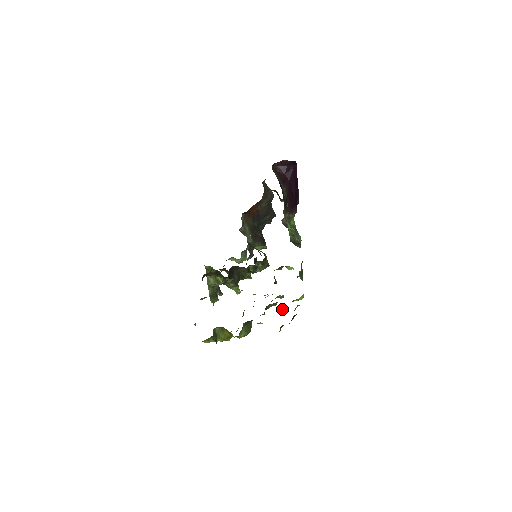
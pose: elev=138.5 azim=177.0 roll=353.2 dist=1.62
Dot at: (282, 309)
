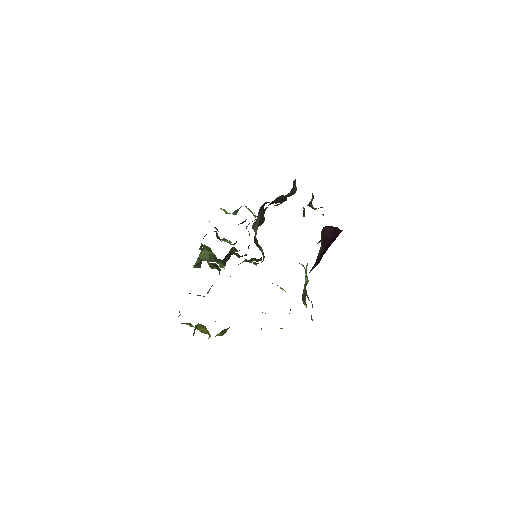
Dot at: (261, 329)
